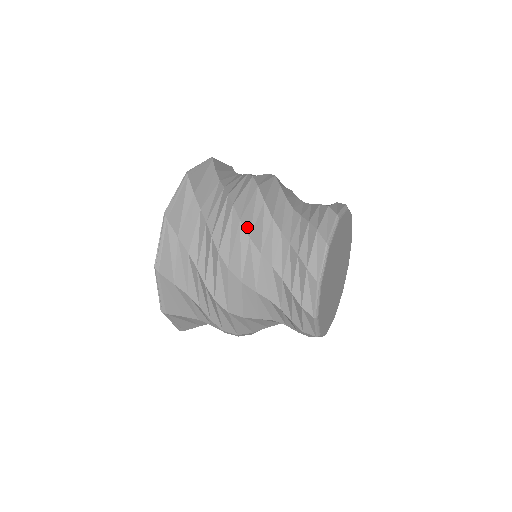
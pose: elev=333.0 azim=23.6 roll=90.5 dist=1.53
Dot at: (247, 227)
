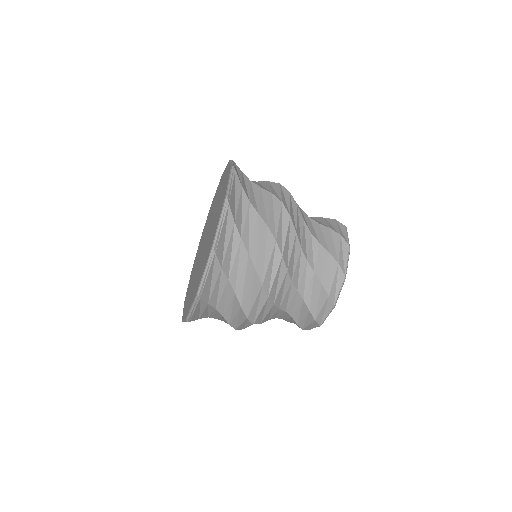
Dot at: (272, 299)
